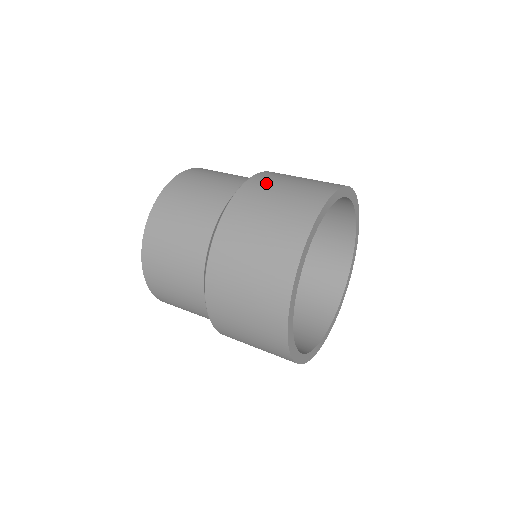
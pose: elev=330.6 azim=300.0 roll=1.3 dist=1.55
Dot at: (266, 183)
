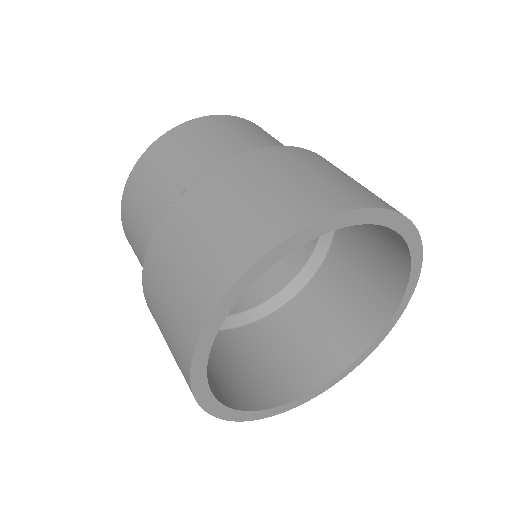
Dot at: (268, 163)
